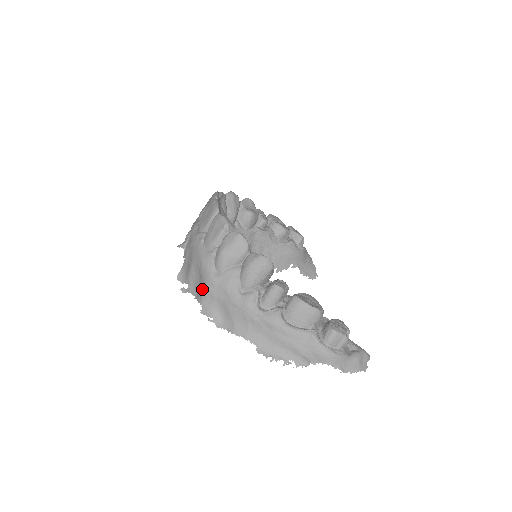
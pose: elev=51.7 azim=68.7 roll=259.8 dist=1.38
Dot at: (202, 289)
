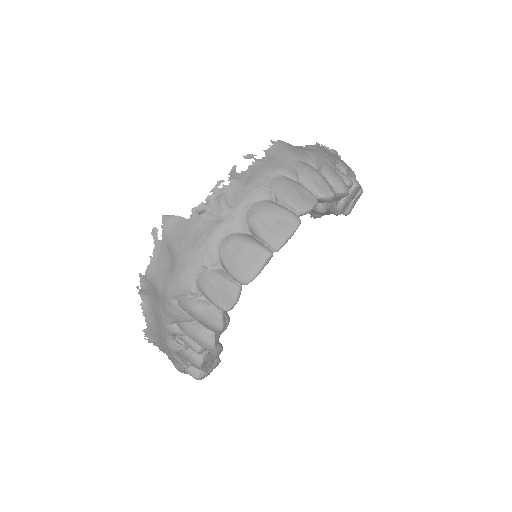
Dot at: (157, 278)
